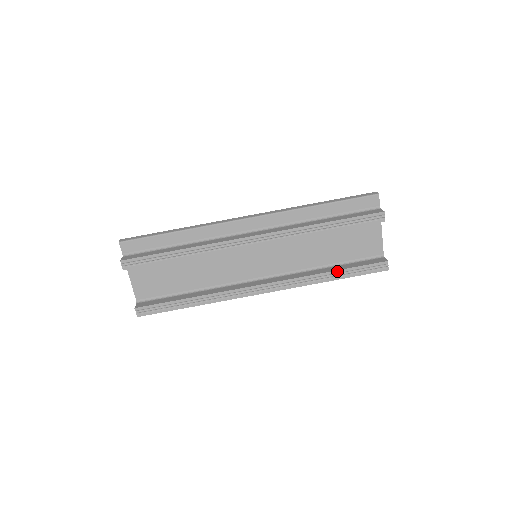
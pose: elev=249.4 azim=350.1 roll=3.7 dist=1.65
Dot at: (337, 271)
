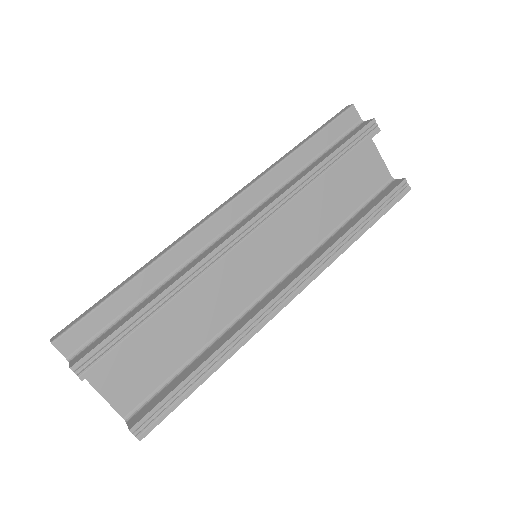
Dot at: (361, 220)
